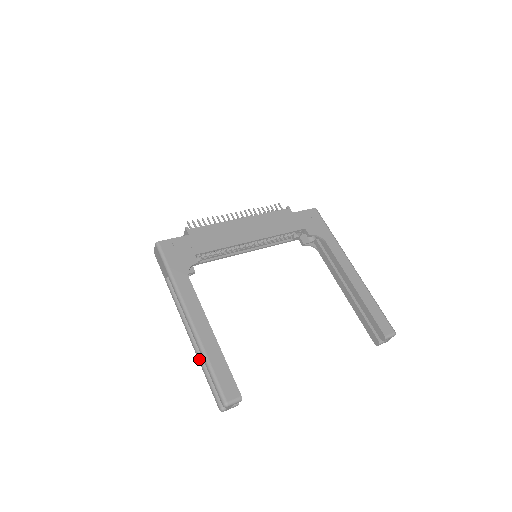
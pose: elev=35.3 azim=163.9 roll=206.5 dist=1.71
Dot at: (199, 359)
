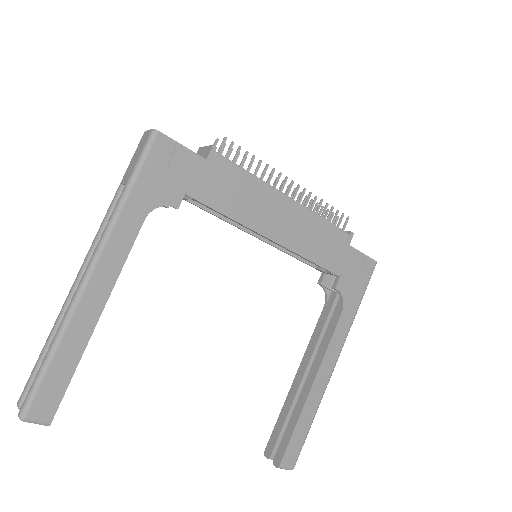
Dot at: (55, 325)
